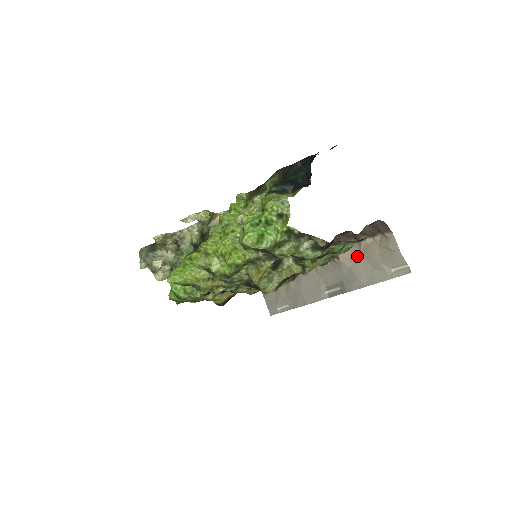
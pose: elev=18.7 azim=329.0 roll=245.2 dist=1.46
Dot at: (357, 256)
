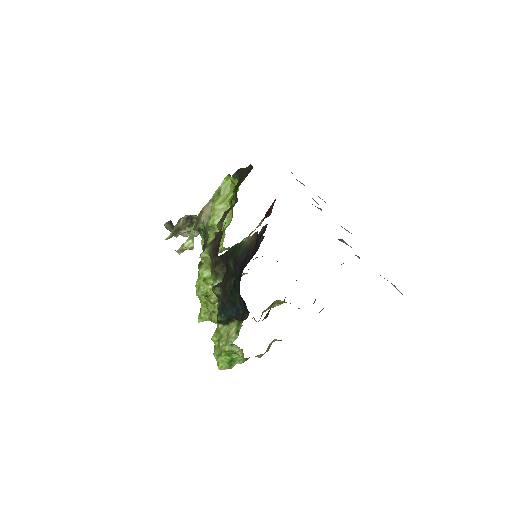
Dot at: occluded
